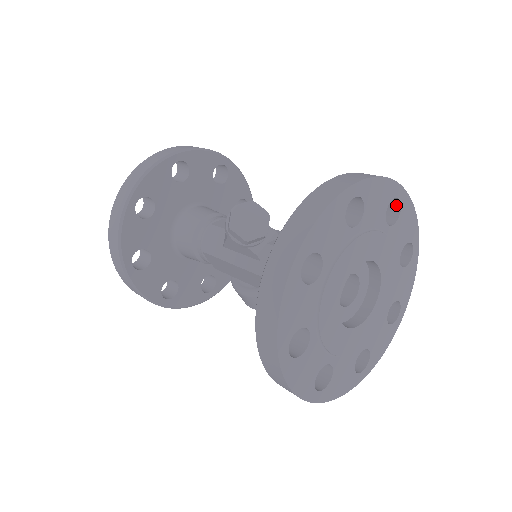
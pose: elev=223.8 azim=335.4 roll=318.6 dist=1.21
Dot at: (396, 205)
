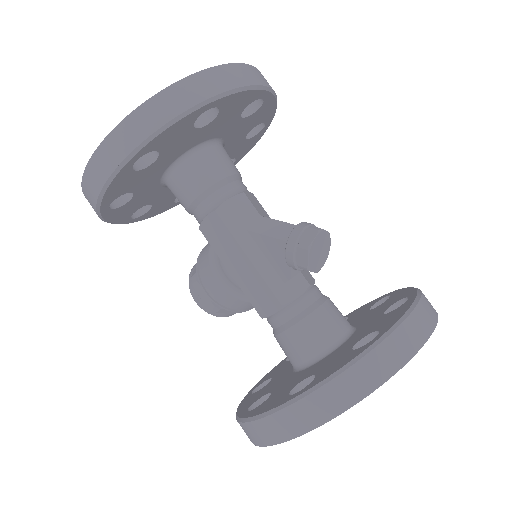
Dot at: occluded
